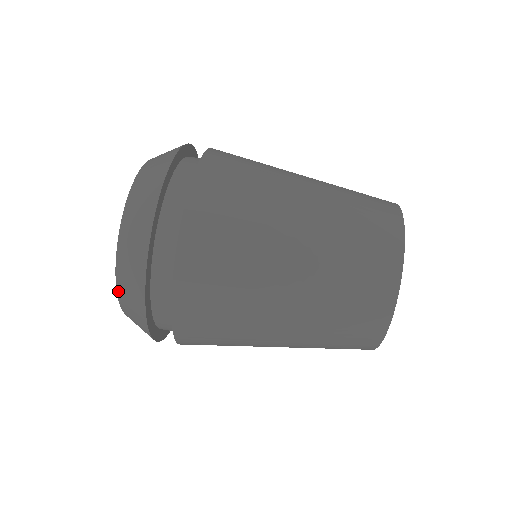
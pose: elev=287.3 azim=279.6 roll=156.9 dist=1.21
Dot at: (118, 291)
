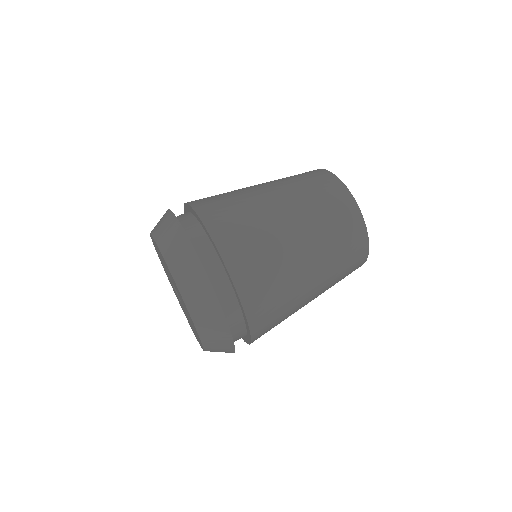
Dot at: occluded
